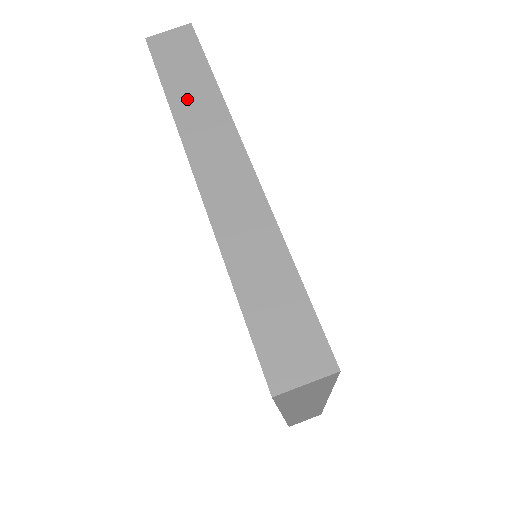
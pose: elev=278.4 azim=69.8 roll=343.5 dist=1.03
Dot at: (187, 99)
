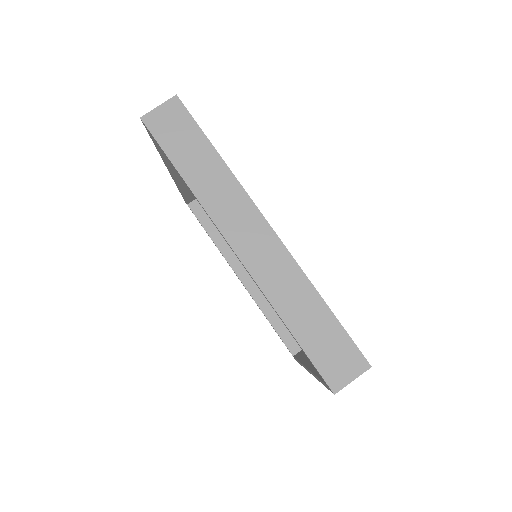
Dot at: (201, 177)
